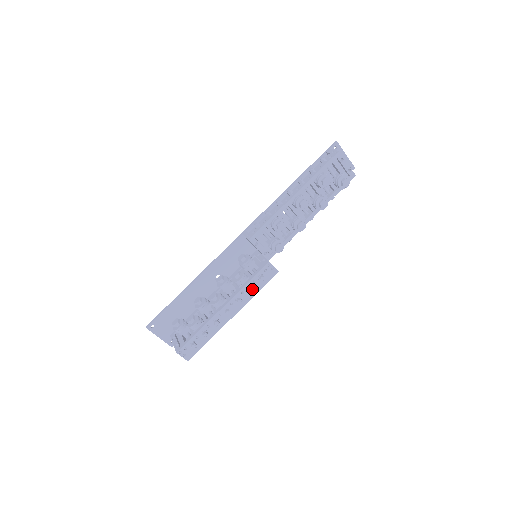
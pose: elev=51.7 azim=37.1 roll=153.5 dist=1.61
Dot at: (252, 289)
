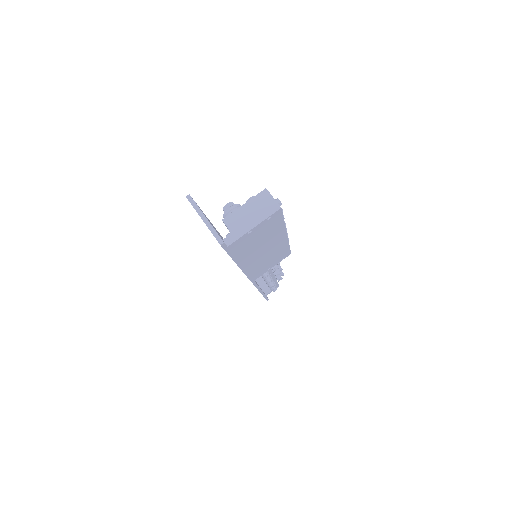
Dot at: occluded
